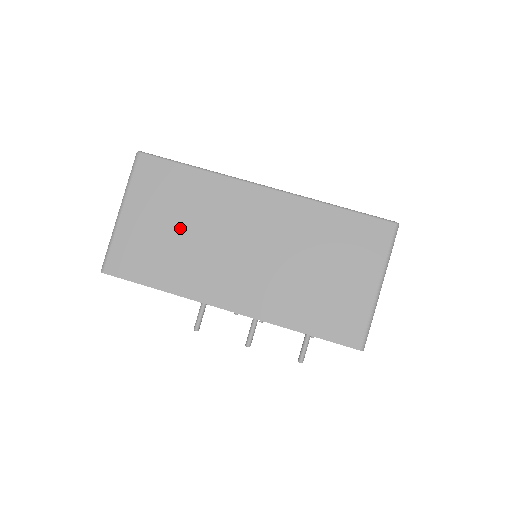
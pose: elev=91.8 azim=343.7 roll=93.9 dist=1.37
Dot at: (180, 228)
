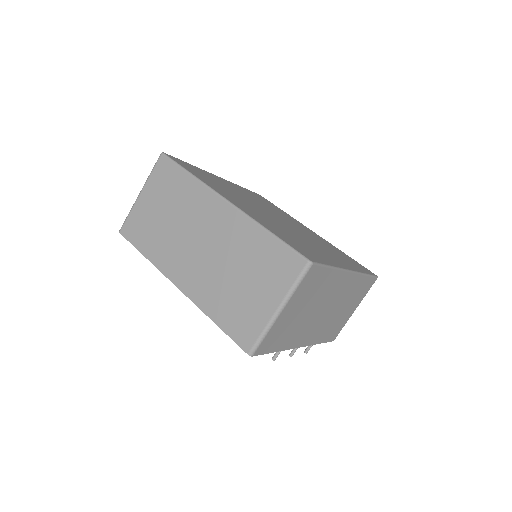
Dot at: (305, 310)
